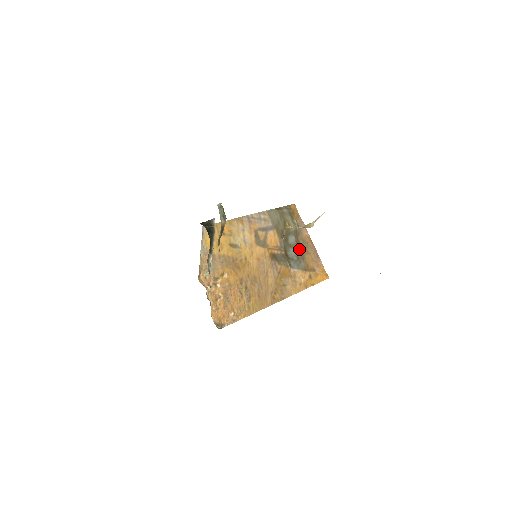
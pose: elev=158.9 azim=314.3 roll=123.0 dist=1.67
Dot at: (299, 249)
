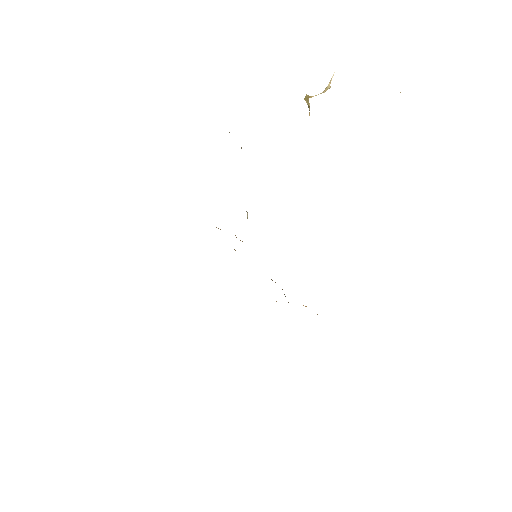
Dot at: occluded
